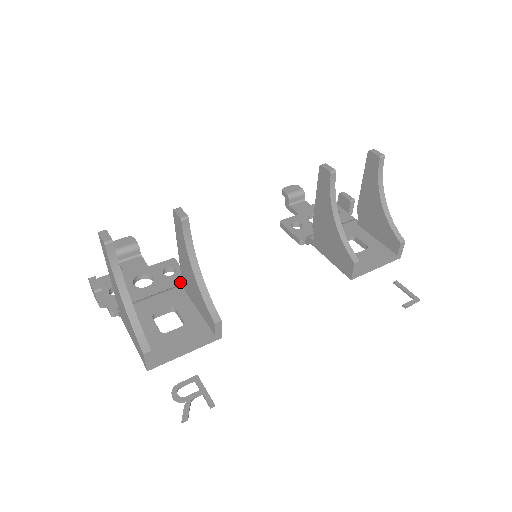
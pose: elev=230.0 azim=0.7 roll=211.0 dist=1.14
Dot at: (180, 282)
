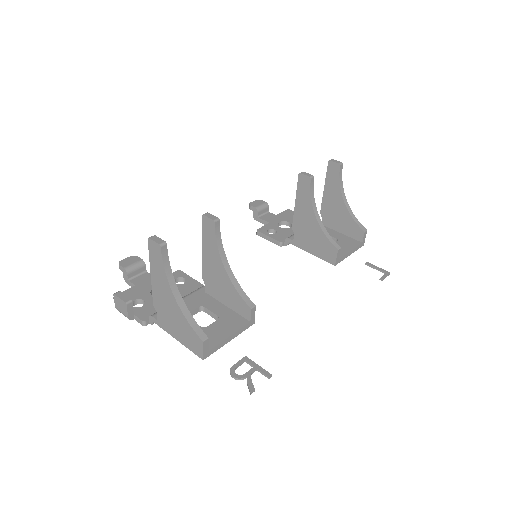
Dot at: (195, 288)
